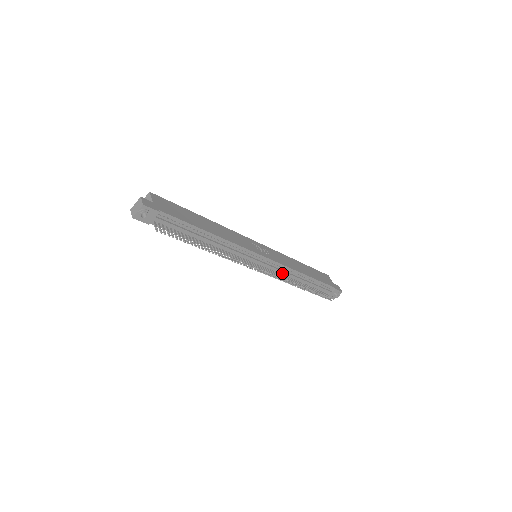
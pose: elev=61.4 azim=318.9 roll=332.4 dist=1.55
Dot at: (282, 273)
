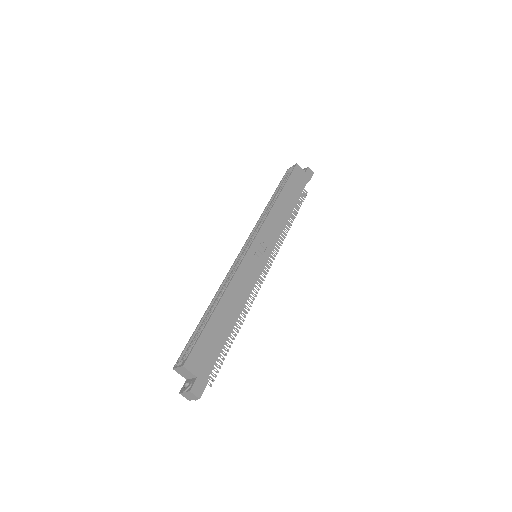
Dot at: occluded
